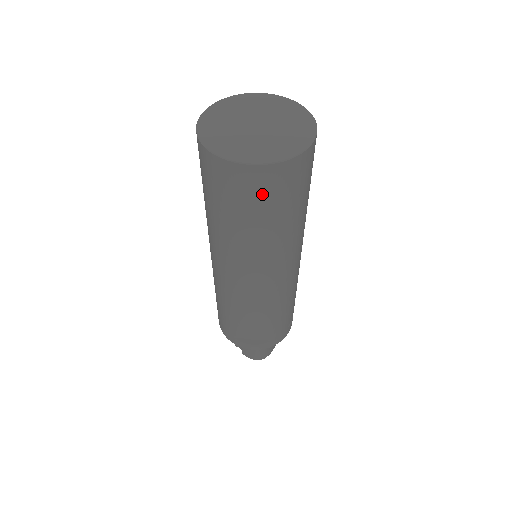
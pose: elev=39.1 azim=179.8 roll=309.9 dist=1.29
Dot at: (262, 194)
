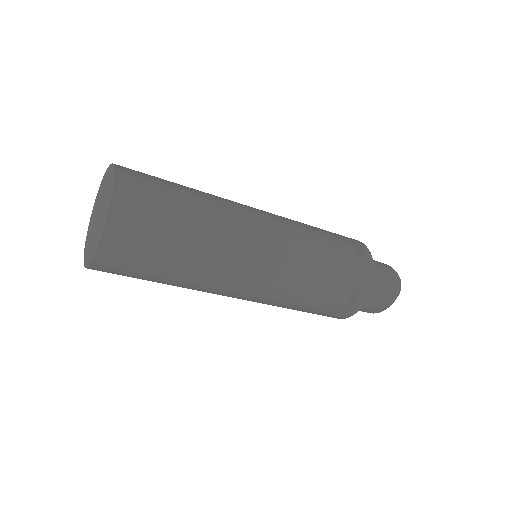
Dot at: occluded
